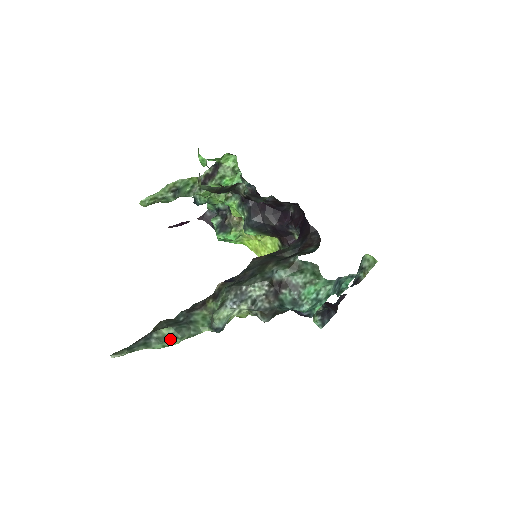
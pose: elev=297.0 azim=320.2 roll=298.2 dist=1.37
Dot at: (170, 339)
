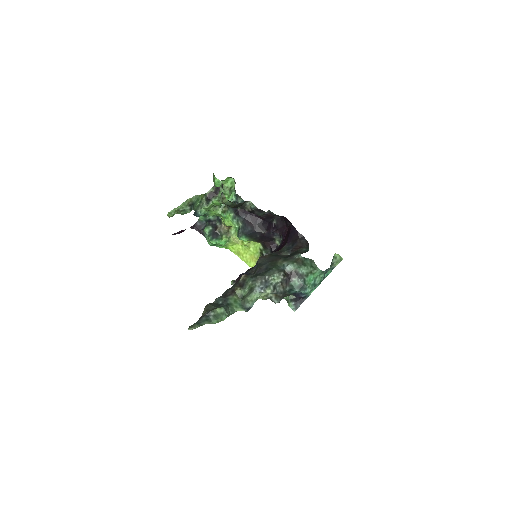
Dot at: (221, 316)
